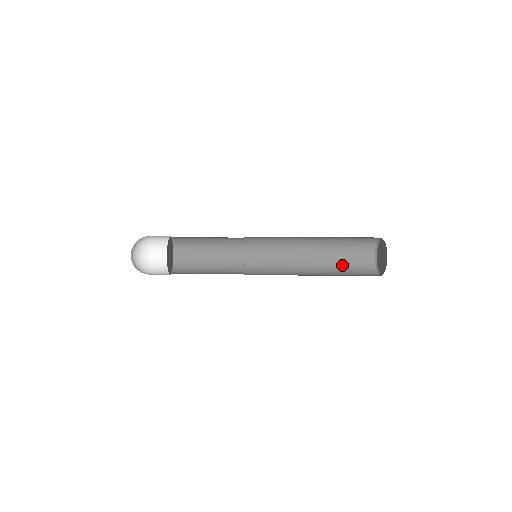
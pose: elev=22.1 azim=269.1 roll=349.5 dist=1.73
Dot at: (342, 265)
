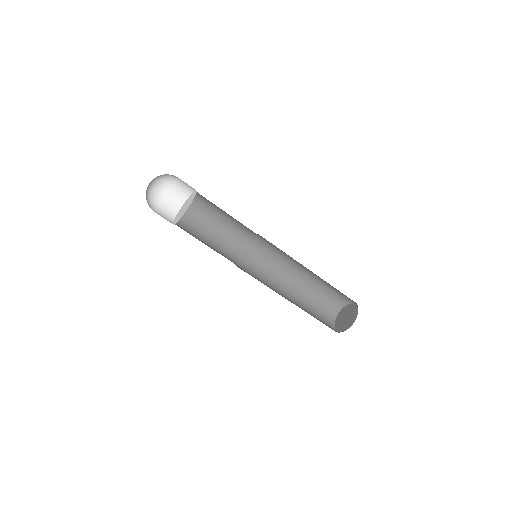
Dot at: occluded
